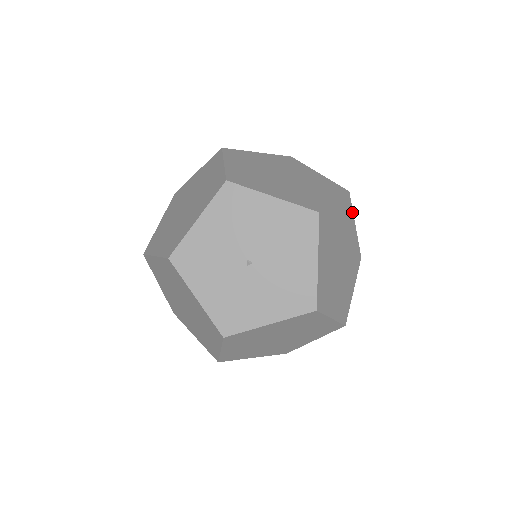
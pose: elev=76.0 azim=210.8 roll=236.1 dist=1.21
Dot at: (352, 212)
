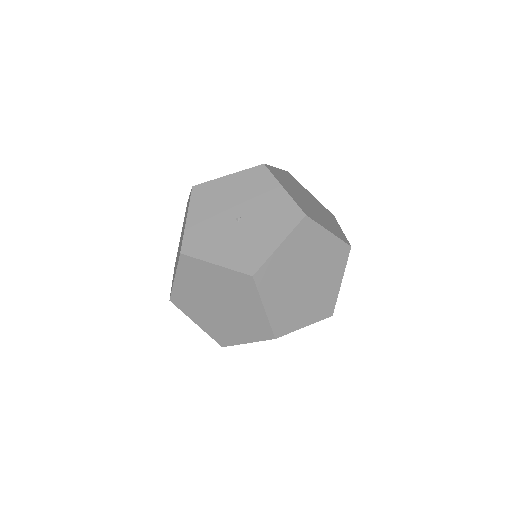
Dot at: (300, 184)
